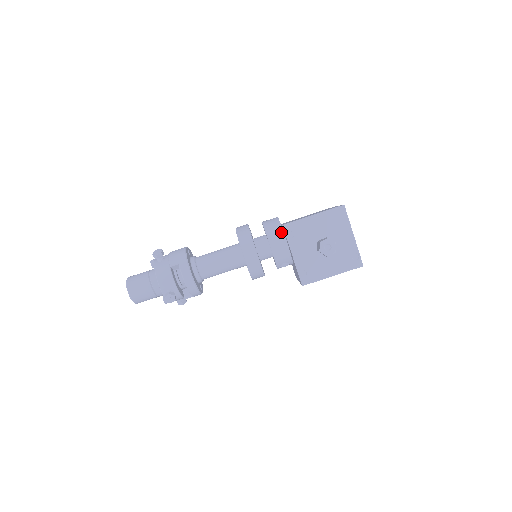
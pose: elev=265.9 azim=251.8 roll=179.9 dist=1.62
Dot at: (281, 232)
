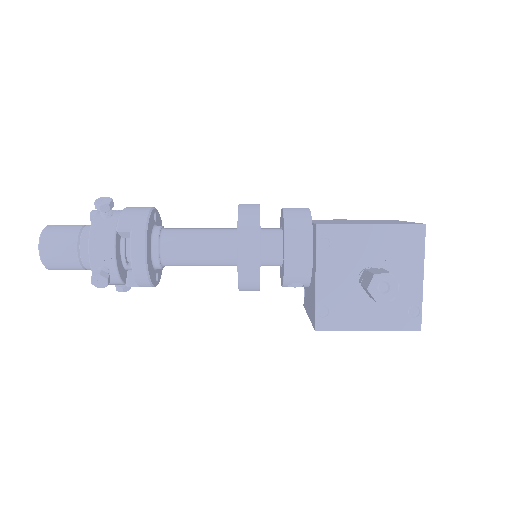
Dot at: (309, 234)
